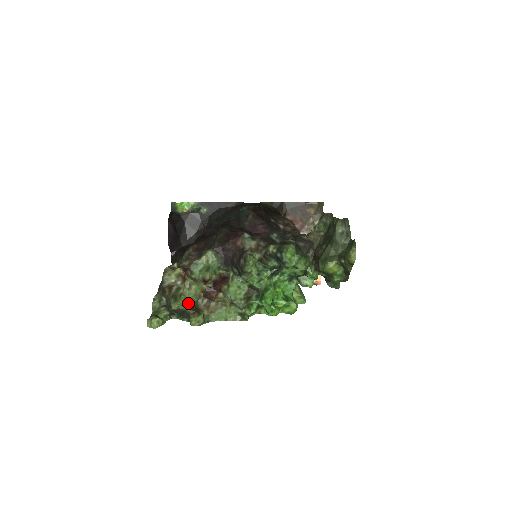
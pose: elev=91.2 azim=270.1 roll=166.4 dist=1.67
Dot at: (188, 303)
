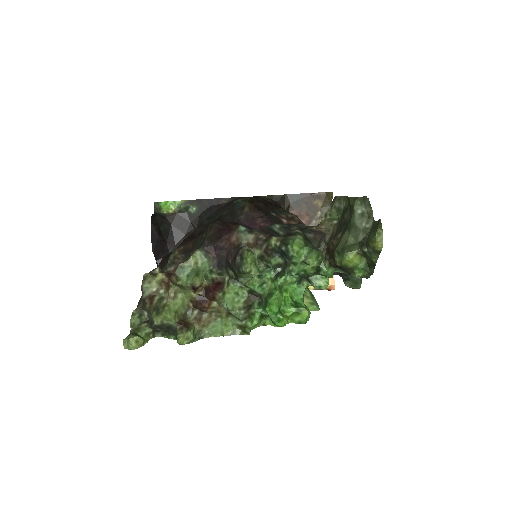
Dot at: (174, 316)
